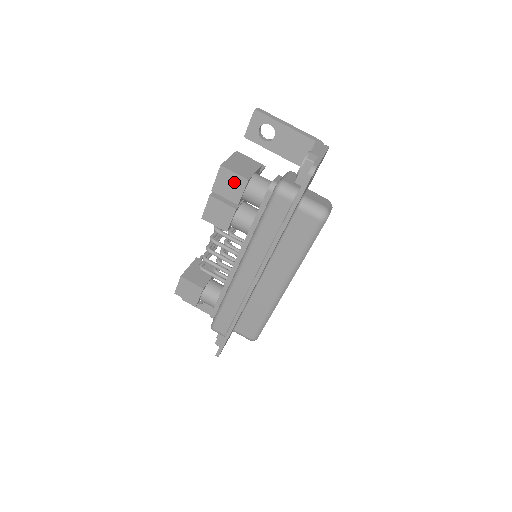
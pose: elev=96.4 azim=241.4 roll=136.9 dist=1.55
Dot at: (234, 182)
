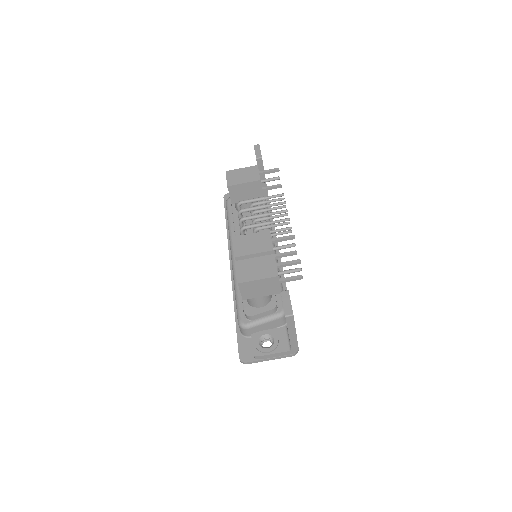
Dot at: occluded
